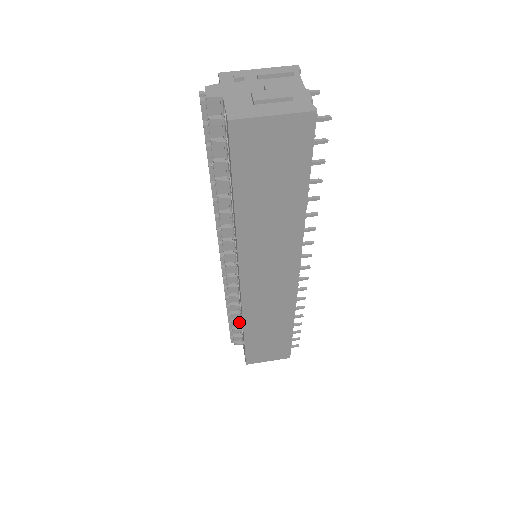
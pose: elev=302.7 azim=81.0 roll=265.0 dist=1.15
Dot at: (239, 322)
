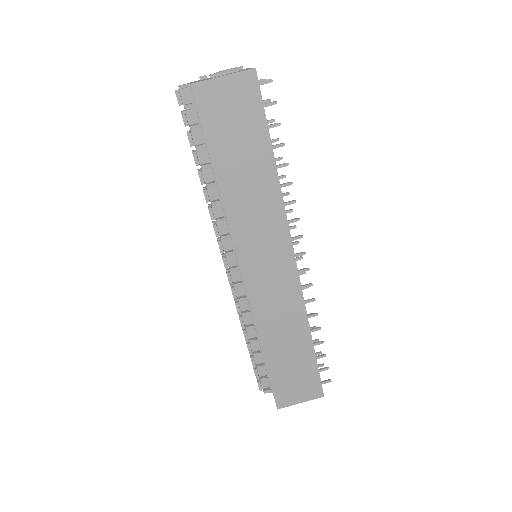
Dot at: (260, 353)
